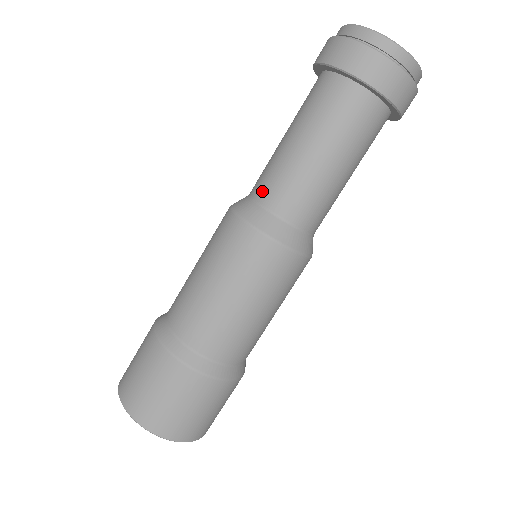
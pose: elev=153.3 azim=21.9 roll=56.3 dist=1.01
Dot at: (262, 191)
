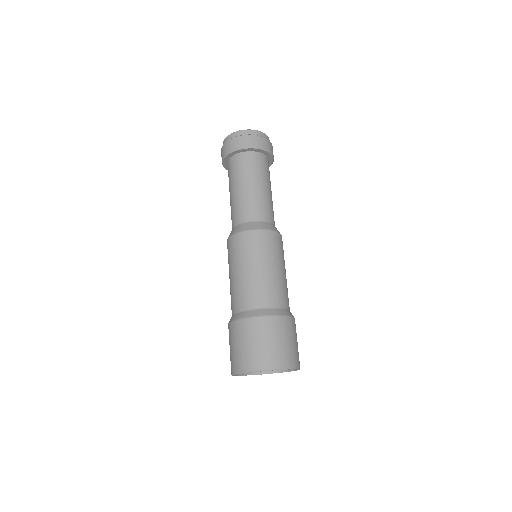
Dot at: occluded
